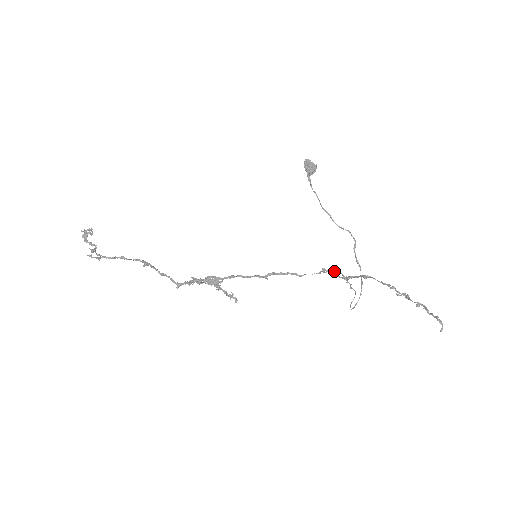
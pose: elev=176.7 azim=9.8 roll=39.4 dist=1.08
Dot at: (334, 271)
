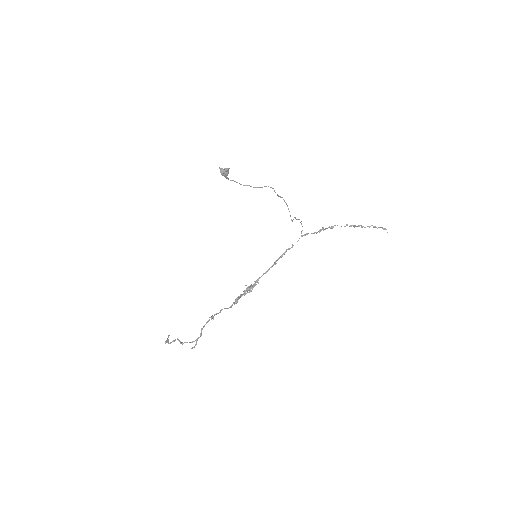
Dot at: (302, 230)
